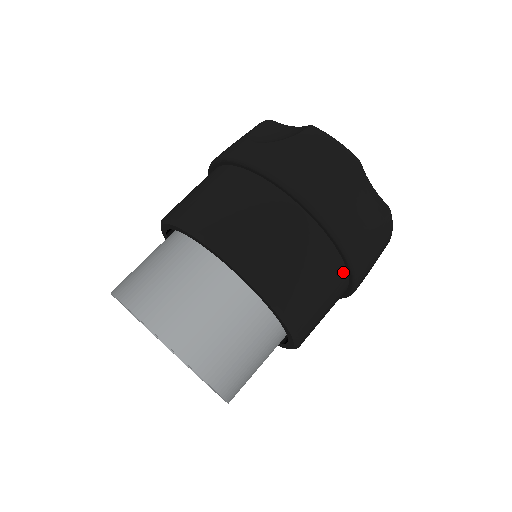
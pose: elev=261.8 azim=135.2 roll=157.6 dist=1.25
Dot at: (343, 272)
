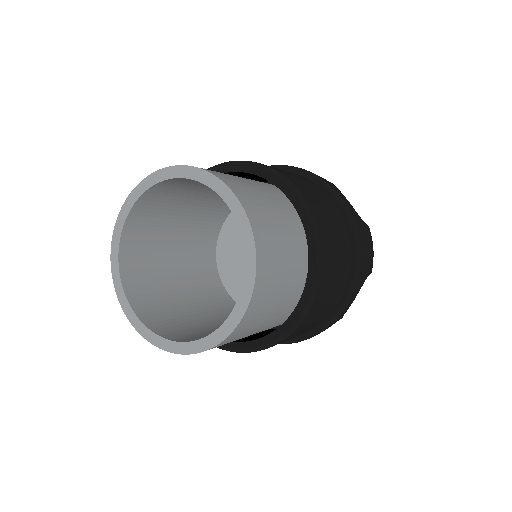
Dot at: (311, 329)
